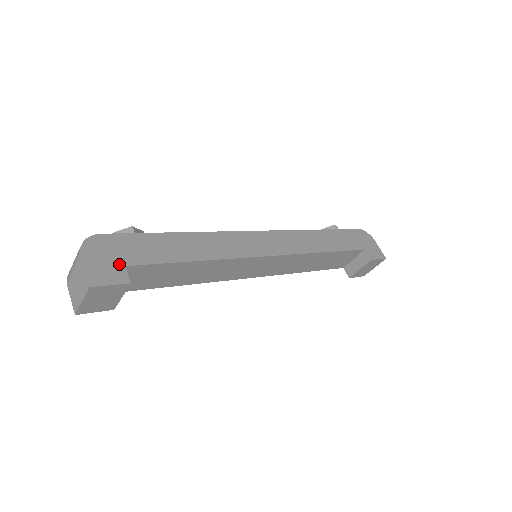
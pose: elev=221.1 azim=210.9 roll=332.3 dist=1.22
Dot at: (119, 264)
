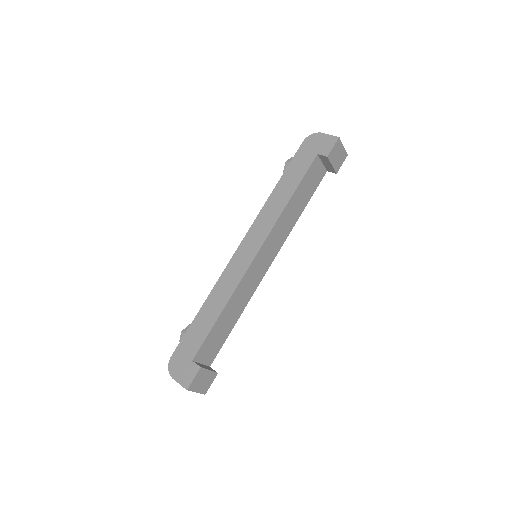
Dot at: (189, 363)
